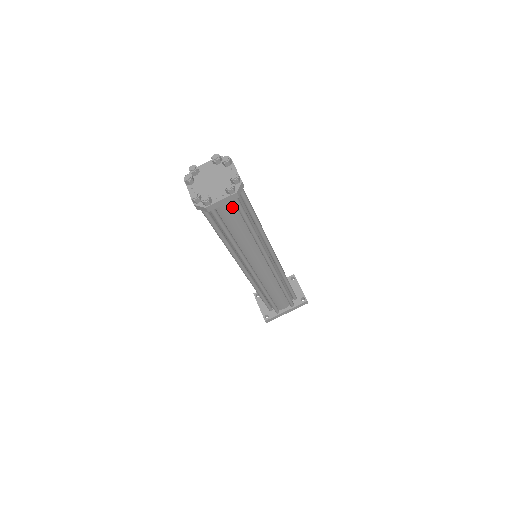
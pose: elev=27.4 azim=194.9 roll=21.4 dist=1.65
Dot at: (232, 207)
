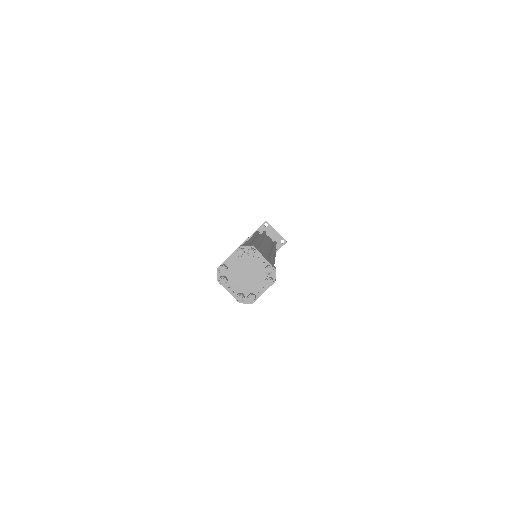
Dot at: occluded
